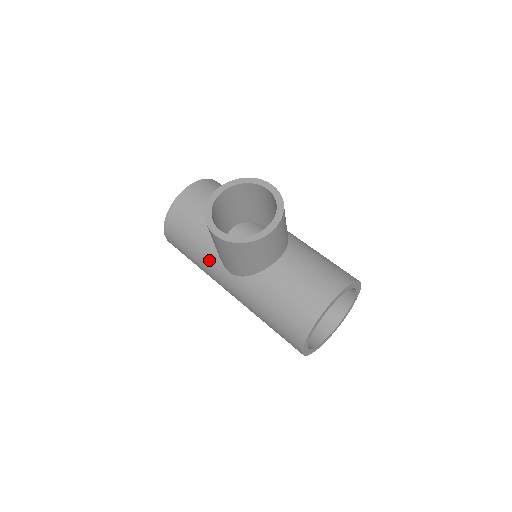
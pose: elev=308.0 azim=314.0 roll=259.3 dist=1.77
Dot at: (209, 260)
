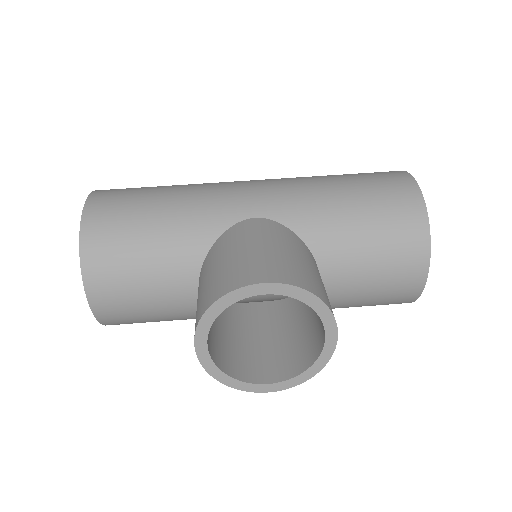
Dot at: occluded
